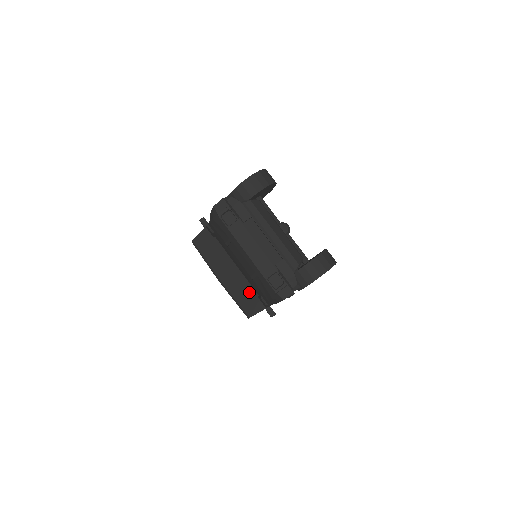
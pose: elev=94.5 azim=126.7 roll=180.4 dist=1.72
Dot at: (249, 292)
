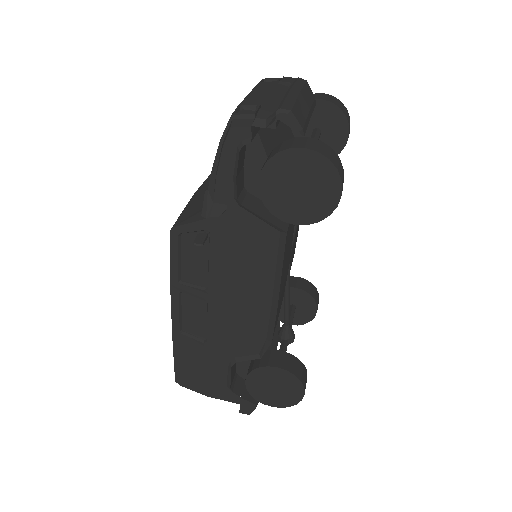
Dot at: occluded
